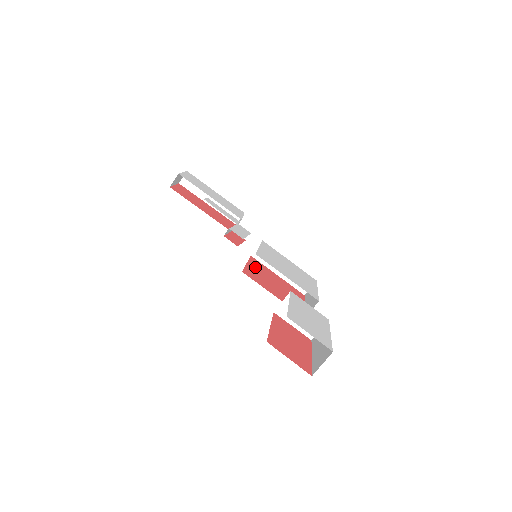
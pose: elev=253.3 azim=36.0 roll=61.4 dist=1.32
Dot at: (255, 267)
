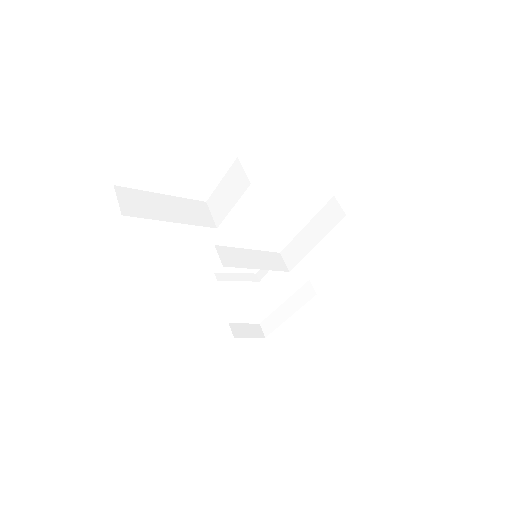
Dot at: occluded
